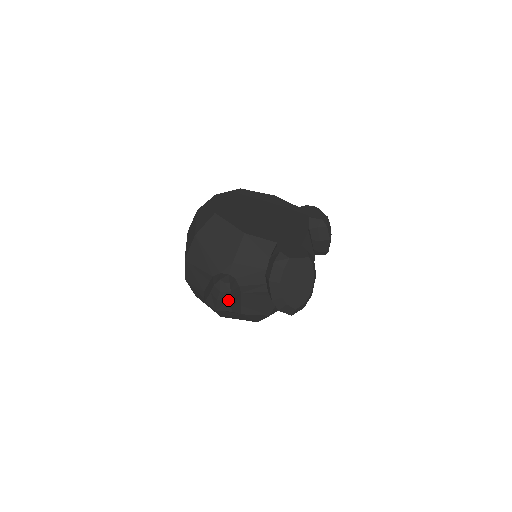
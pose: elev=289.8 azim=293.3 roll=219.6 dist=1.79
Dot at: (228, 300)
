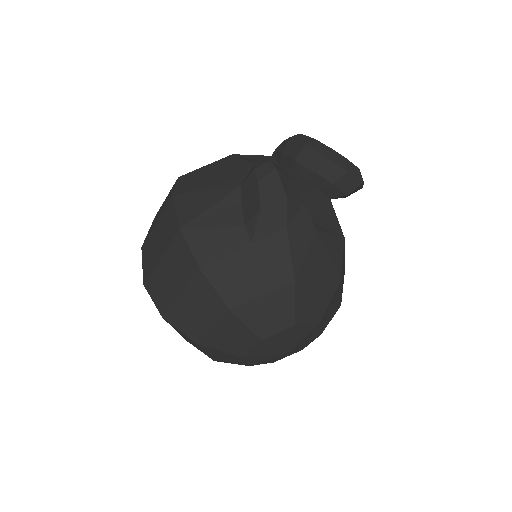
Dot at: (287, 178)
